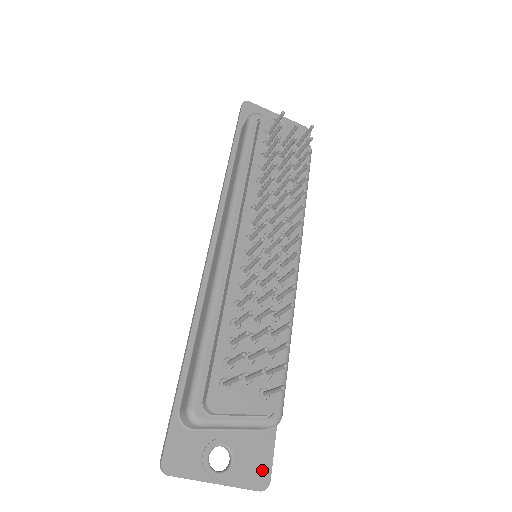
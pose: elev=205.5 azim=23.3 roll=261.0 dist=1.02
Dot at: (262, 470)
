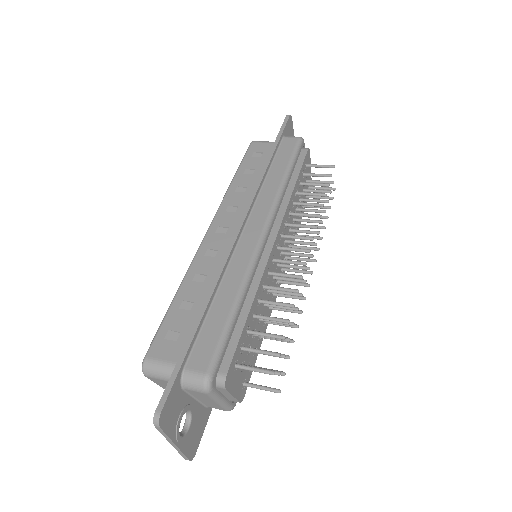
Dot at: (196, 442)
